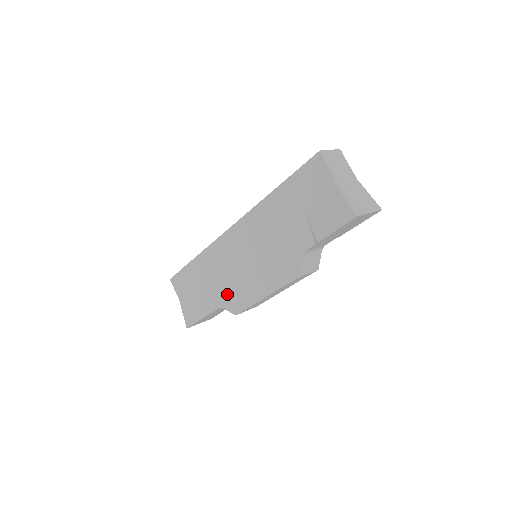
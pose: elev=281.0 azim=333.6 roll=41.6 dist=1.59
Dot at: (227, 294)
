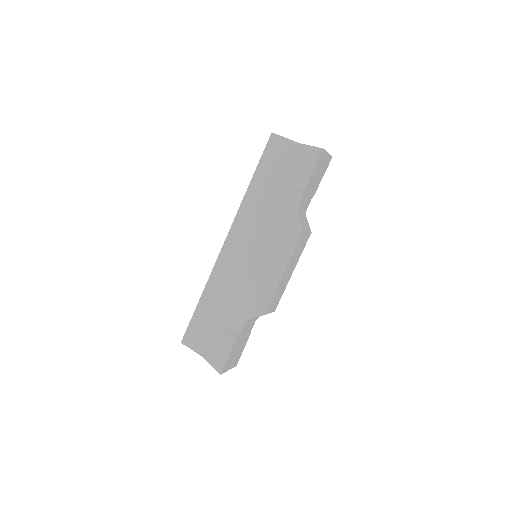
Dot at: (247, 302)
